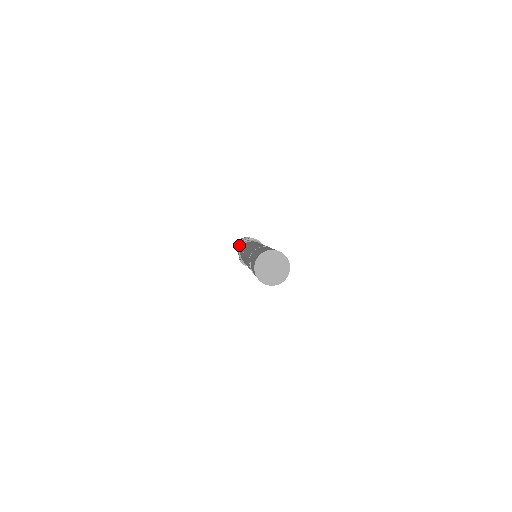
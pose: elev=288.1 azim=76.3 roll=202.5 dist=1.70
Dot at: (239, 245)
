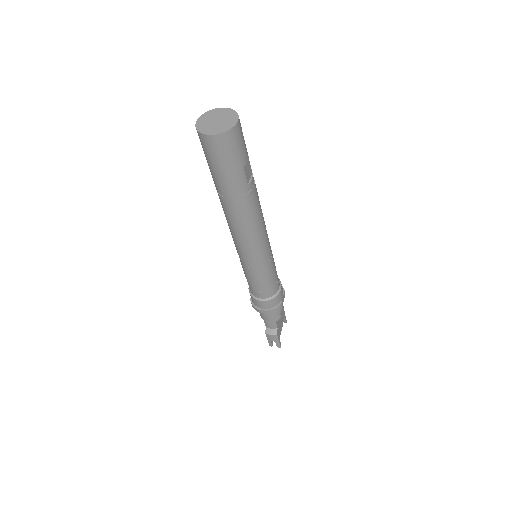
Dot at: occluded
